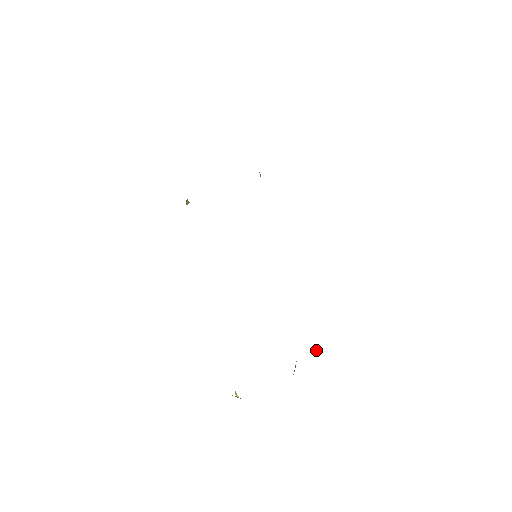
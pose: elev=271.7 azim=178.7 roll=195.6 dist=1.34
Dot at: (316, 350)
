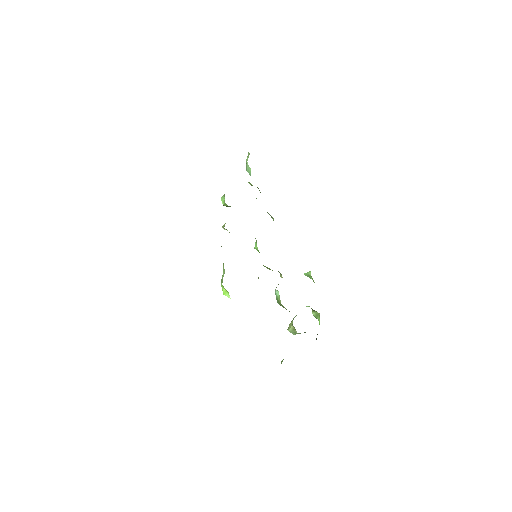
Dot at: (307, 306)
